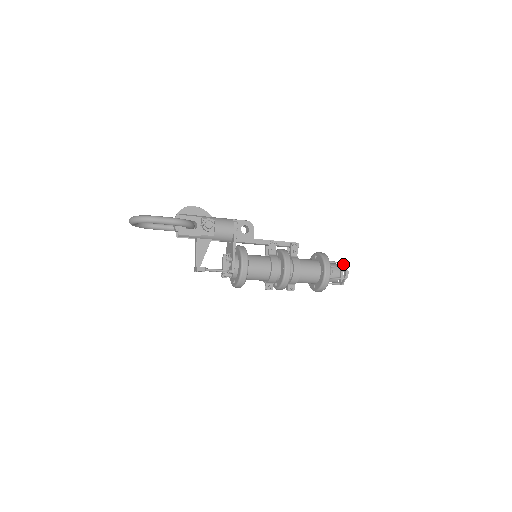
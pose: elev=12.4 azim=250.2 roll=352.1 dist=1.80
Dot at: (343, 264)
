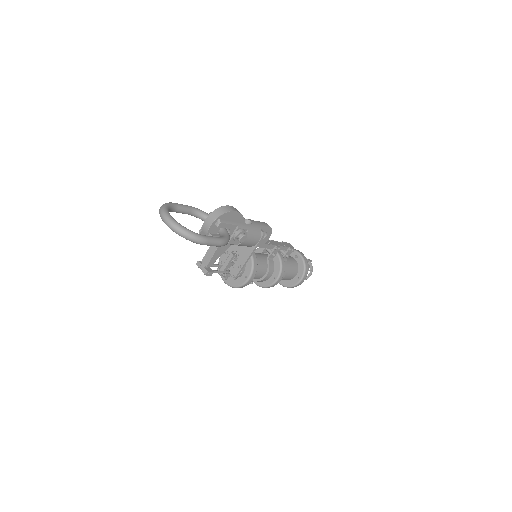
Dot at: (312, 266)
